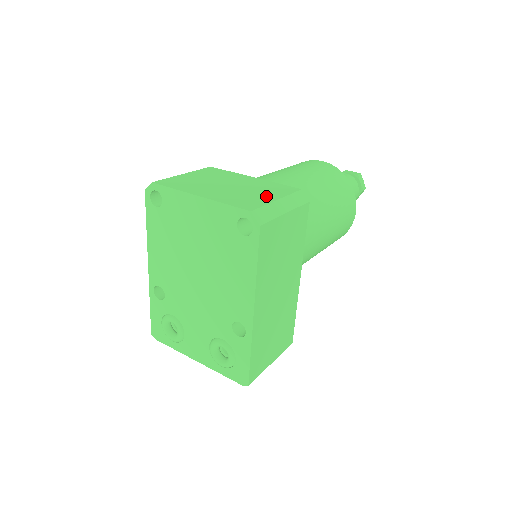
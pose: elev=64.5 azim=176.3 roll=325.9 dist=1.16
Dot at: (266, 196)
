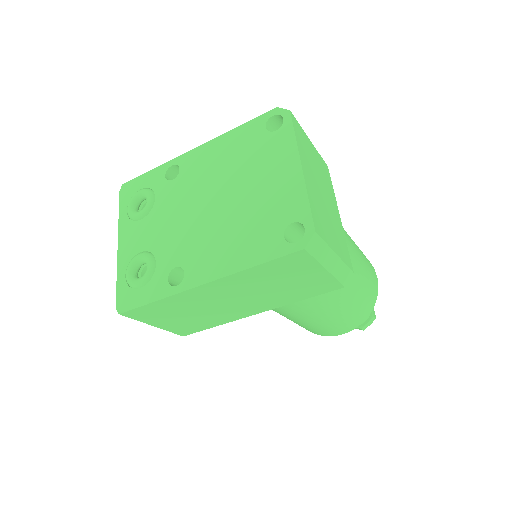
Dot at: (333, 239)
